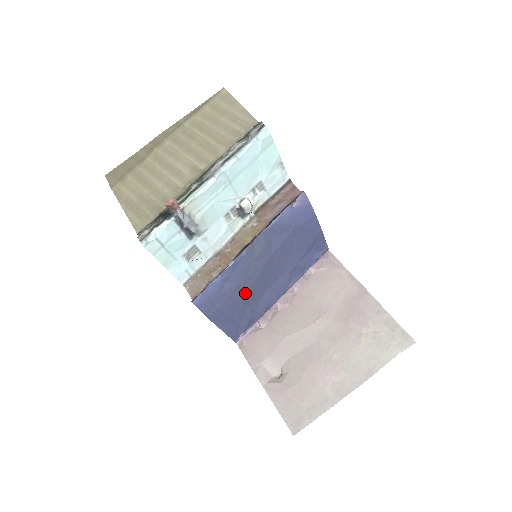
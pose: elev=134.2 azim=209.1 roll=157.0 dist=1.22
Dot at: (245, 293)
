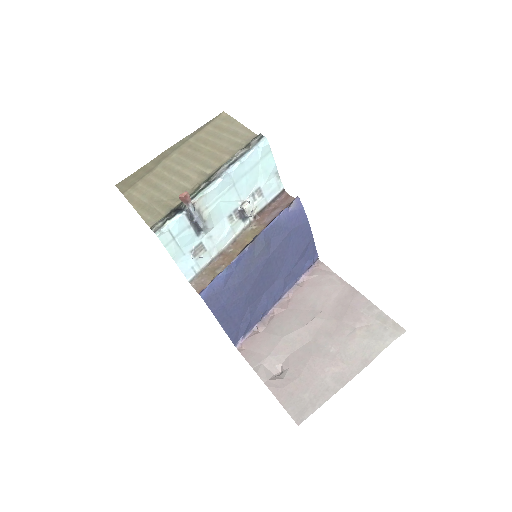
Dot at: (246, 292)
